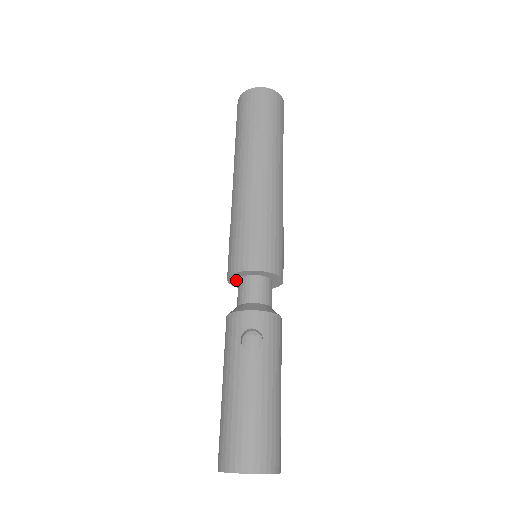
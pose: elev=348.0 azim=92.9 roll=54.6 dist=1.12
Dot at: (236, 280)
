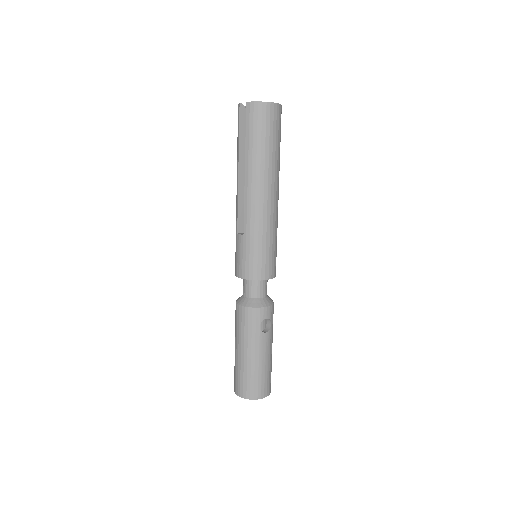
Dot at: occluded
